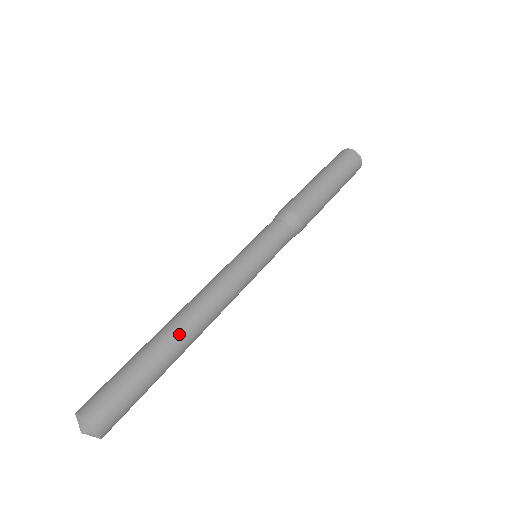
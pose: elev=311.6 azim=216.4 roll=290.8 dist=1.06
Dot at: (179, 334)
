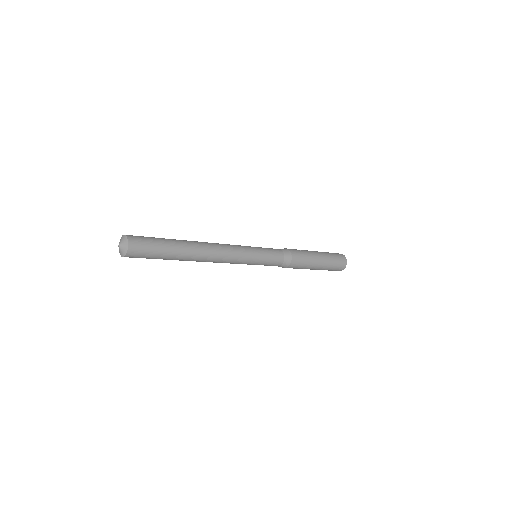
Dot at: occluded
